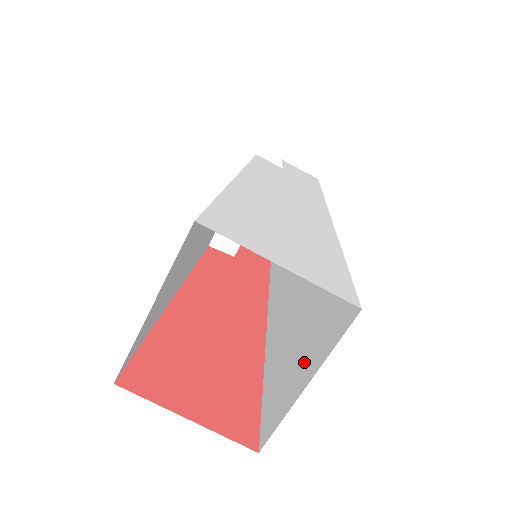
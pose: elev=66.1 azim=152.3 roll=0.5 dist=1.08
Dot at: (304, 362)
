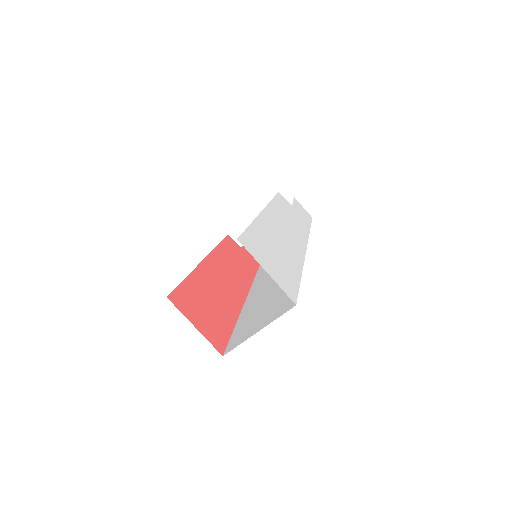
Dot at: (261, 321)
